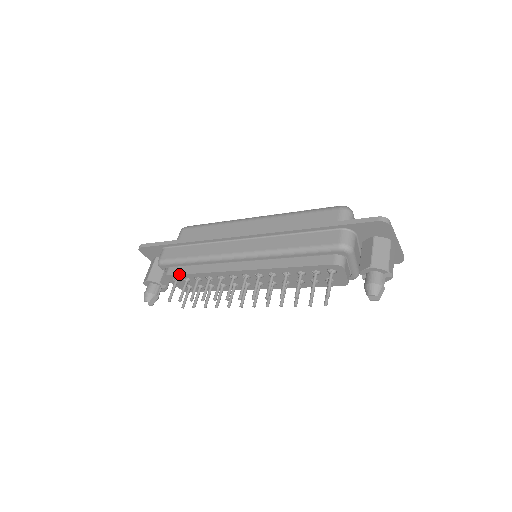
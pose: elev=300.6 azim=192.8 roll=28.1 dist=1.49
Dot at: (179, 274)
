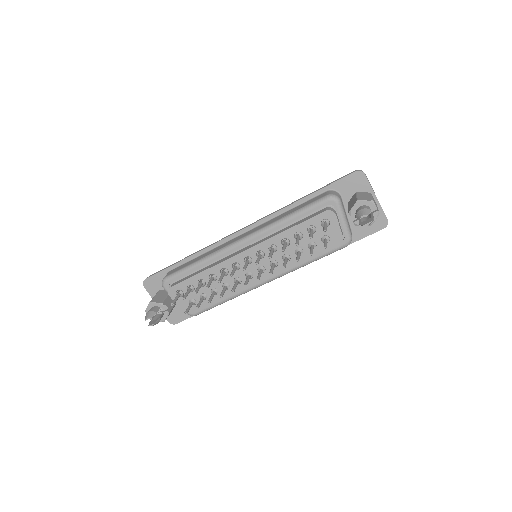
Dot at: (183, 280)
